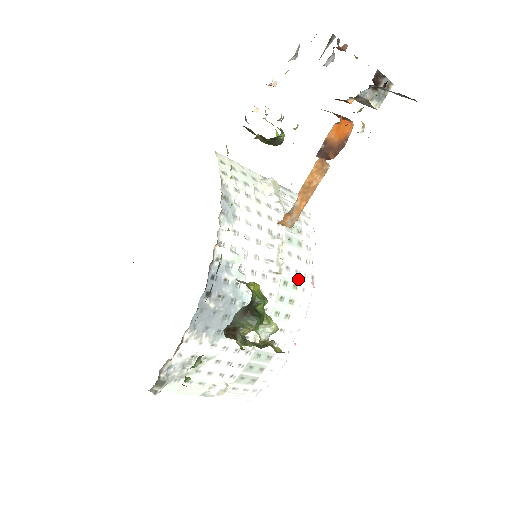
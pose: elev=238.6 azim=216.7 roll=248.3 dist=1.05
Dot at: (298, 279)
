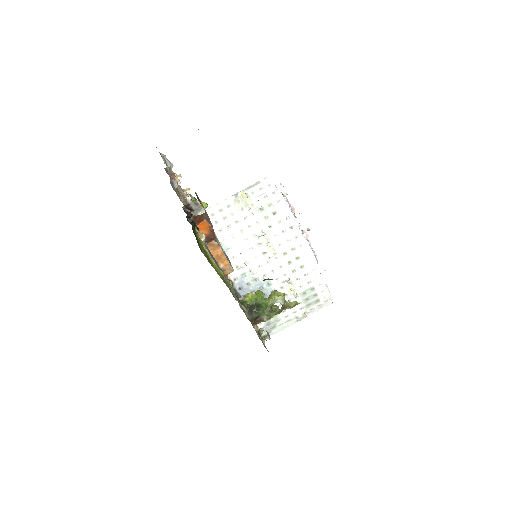
Dot at: (292, 244)
